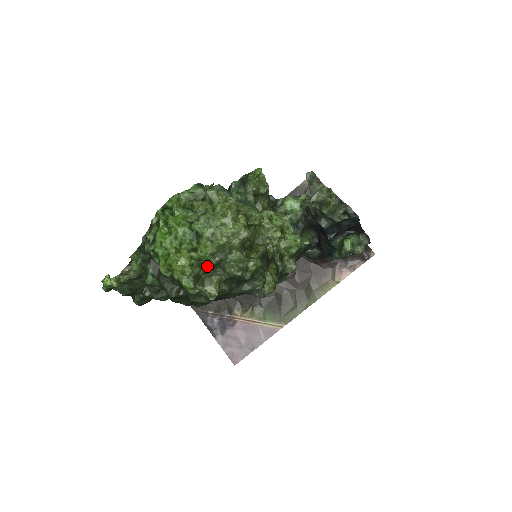
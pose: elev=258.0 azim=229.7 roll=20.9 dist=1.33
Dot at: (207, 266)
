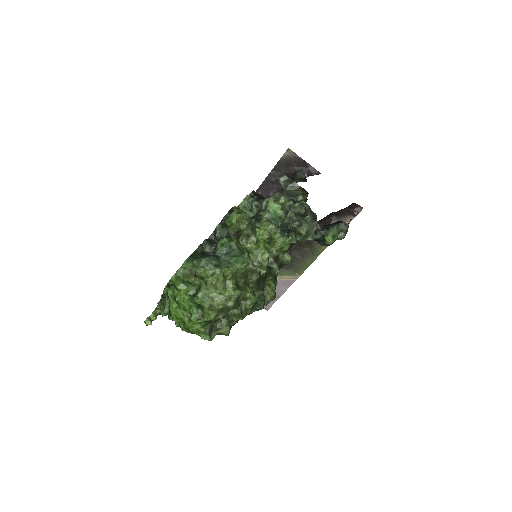
Dot at: occluded
